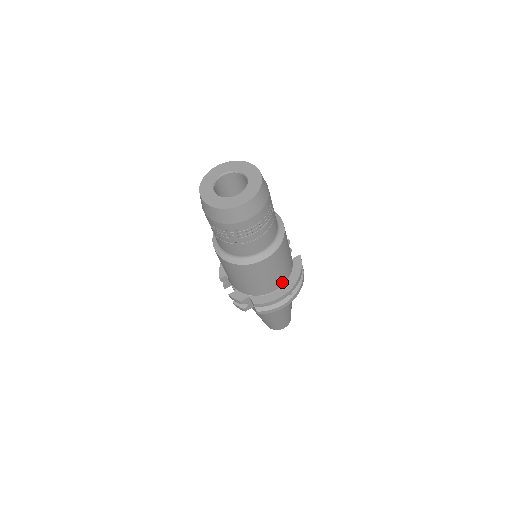
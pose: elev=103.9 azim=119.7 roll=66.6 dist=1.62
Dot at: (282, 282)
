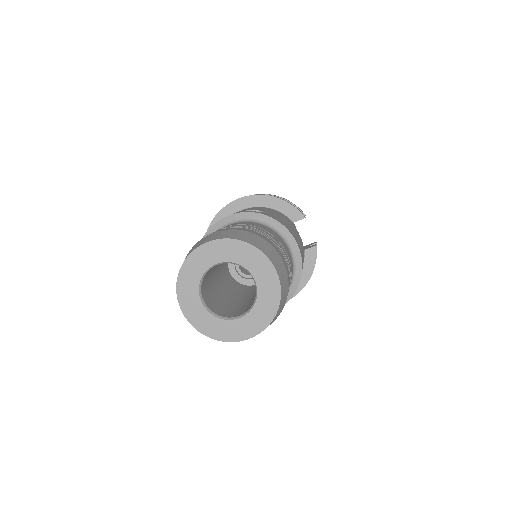
Dot at: occluded
